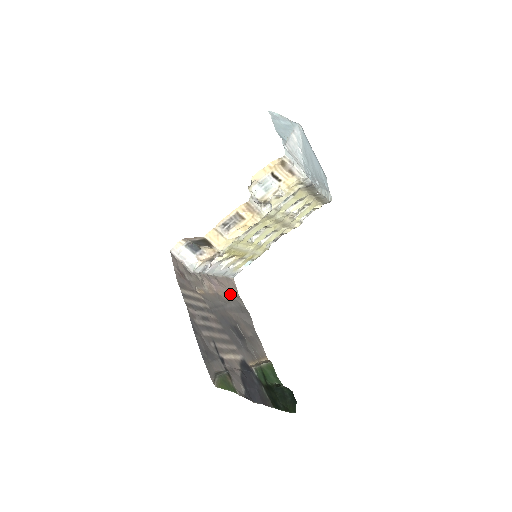
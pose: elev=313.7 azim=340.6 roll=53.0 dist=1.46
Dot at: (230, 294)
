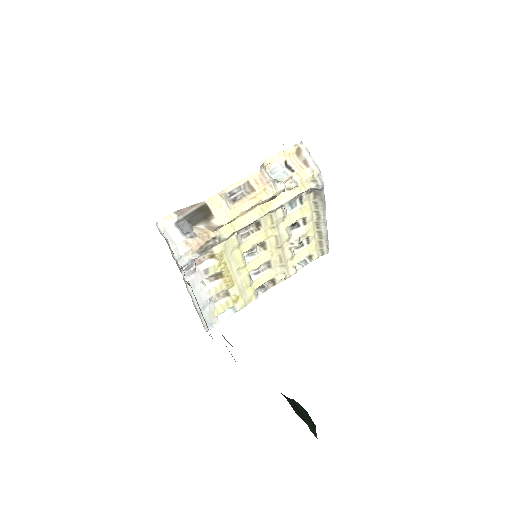
Dot at: (208, 329)
